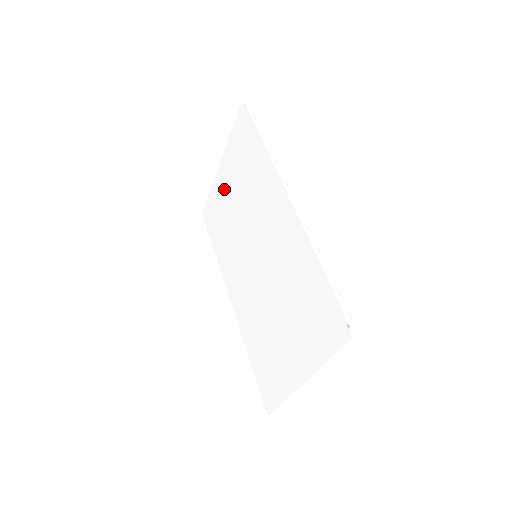
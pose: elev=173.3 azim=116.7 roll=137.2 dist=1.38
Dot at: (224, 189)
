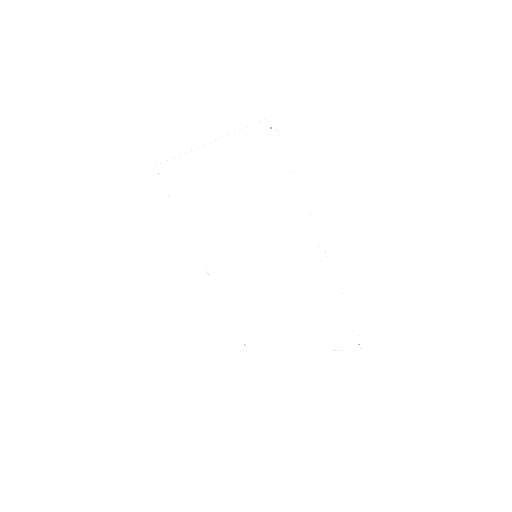
Dot at: (209, 175)
